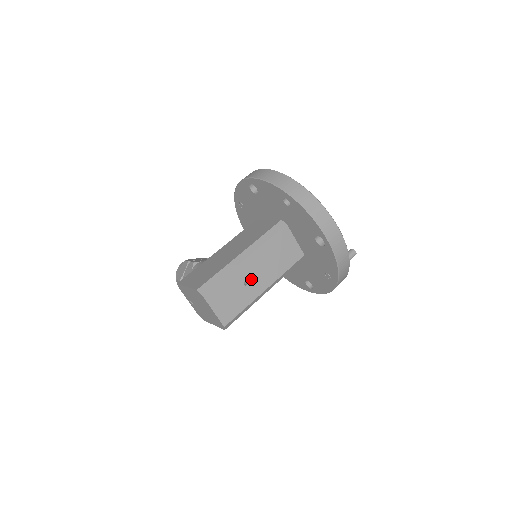
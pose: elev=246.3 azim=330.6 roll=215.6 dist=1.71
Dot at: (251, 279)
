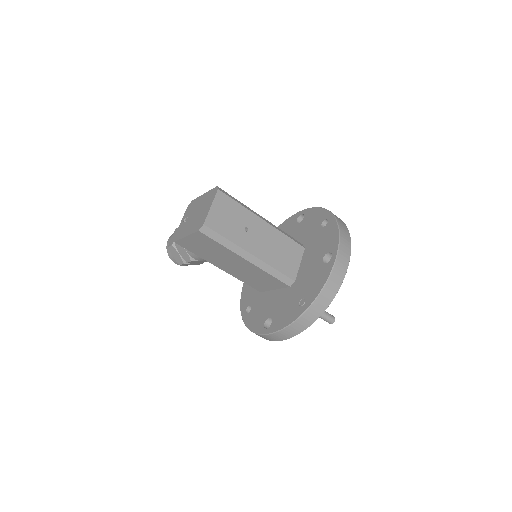
Dot at: (252, 233)
